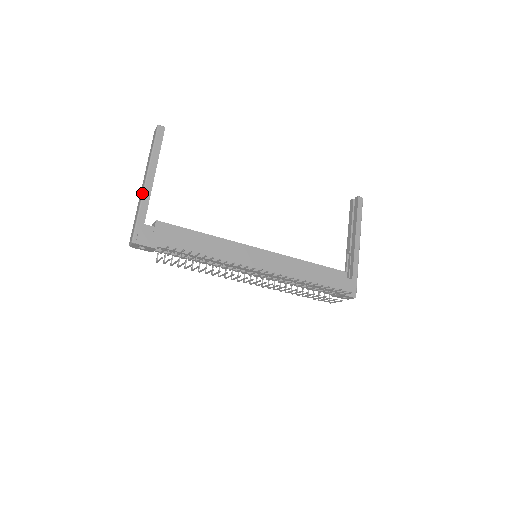
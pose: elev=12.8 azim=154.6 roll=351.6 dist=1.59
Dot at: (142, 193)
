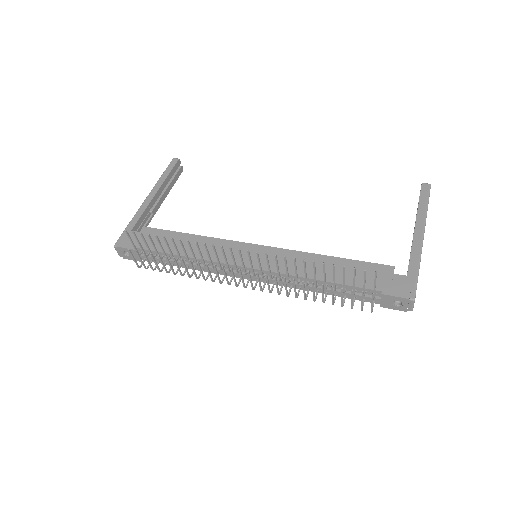
Dot at: (139, 208)
